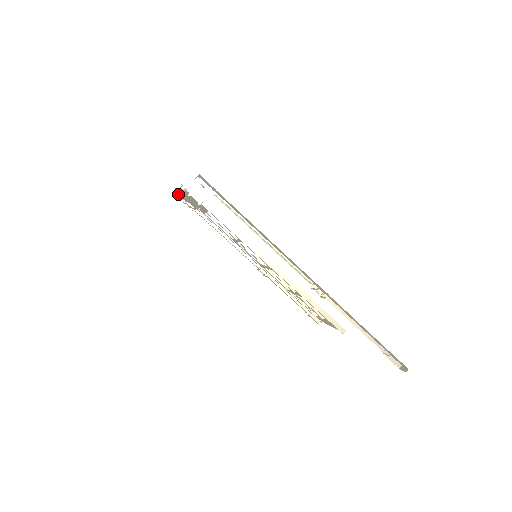
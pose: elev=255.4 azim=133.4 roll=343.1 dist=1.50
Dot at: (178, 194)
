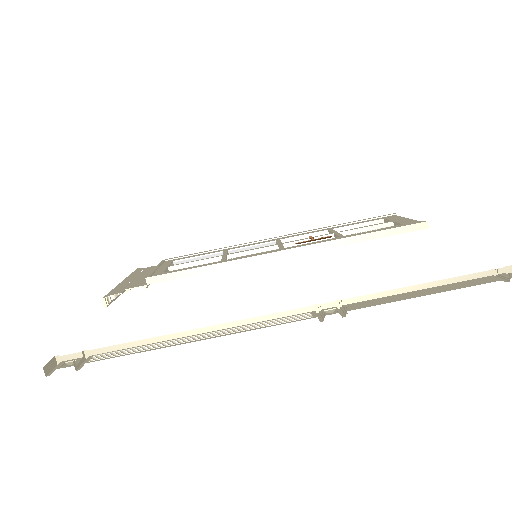
Dot at: occluded
